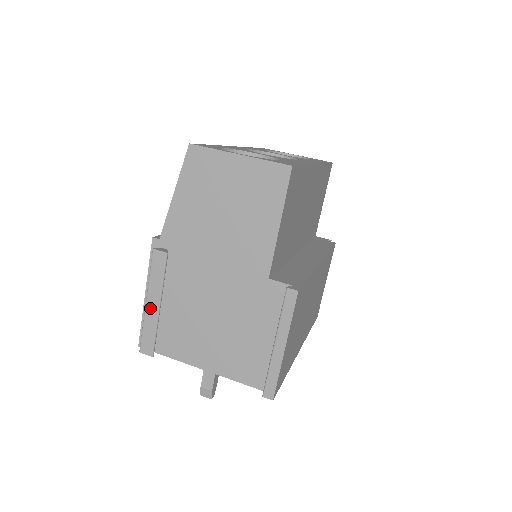
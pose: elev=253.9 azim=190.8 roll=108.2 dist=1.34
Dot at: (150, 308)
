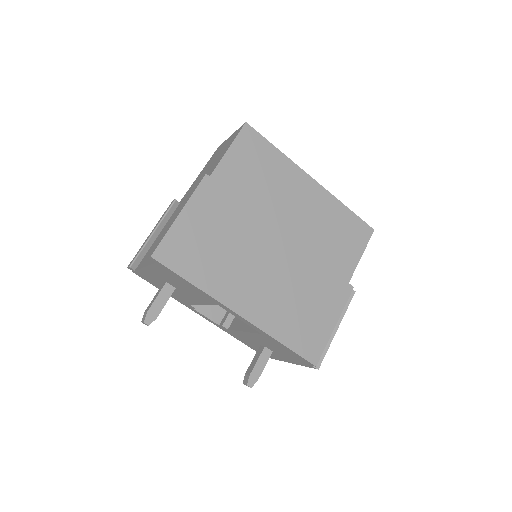
Dot at: (149, 235)
